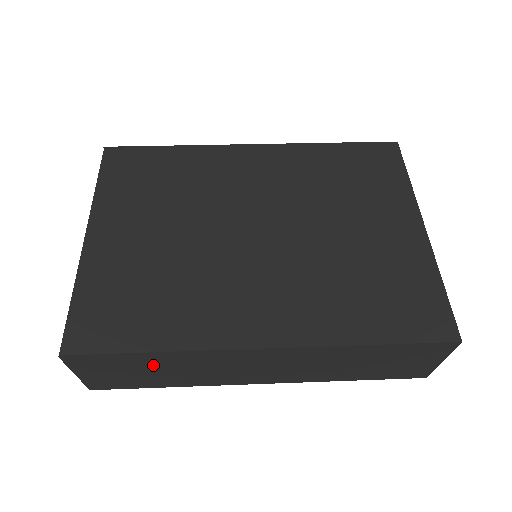
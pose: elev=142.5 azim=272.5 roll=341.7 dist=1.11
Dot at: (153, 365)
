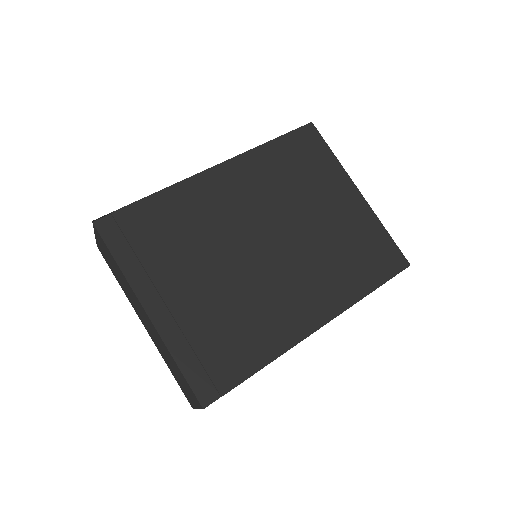
Dot at: occluded
